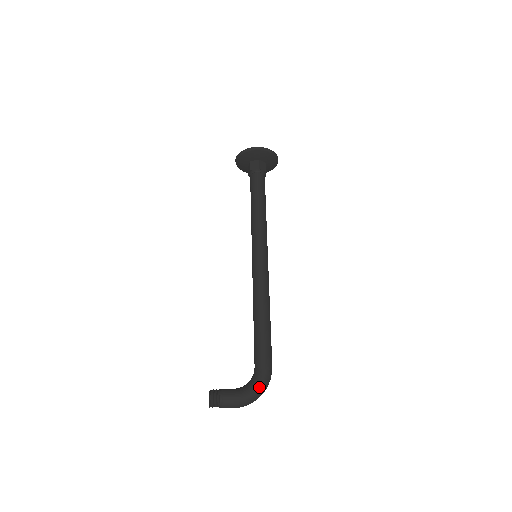
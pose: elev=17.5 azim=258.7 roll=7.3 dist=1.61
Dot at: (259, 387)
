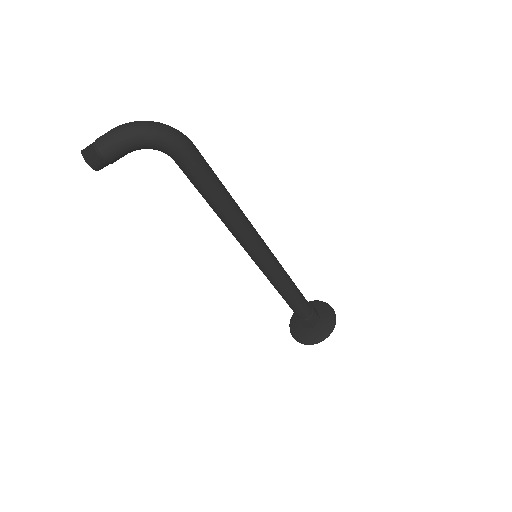
Dot at: occluded
